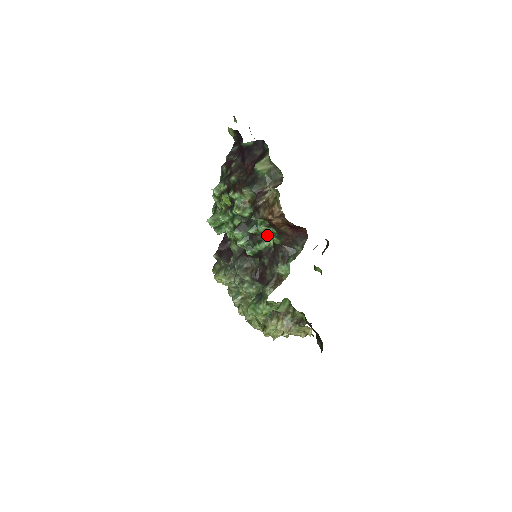
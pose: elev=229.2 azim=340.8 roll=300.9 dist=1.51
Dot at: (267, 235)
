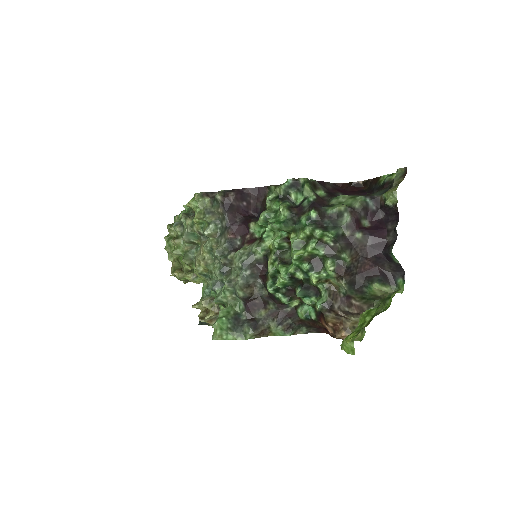
Dot at: (300, 299)
